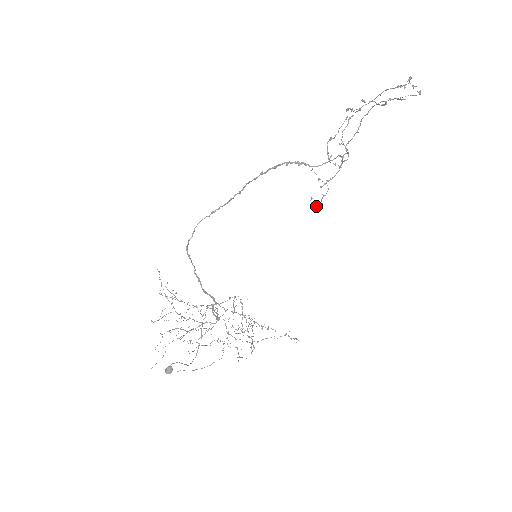
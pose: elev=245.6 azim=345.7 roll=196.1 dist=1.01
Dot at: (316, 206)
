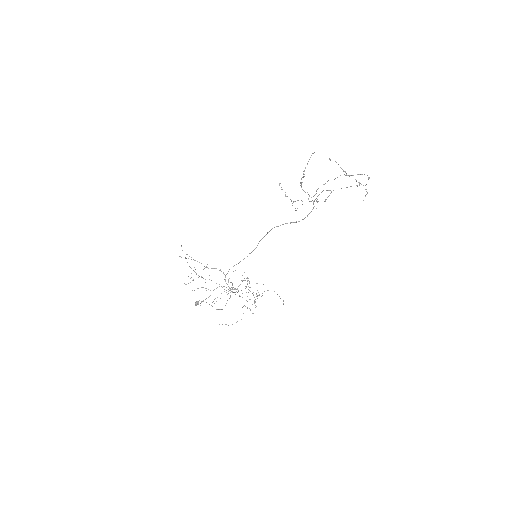
Dot at: (285, 196)
